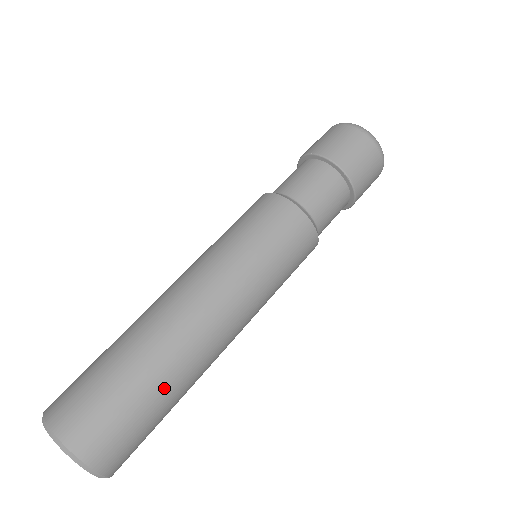
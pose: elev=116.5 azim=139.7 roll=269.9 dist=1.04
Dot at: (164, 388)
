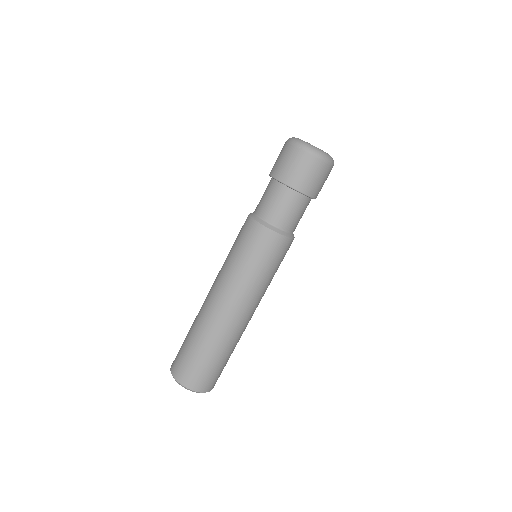
Dot at: (217, 351)
